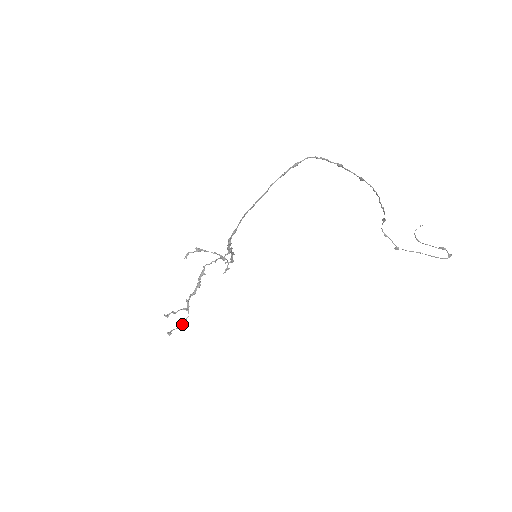
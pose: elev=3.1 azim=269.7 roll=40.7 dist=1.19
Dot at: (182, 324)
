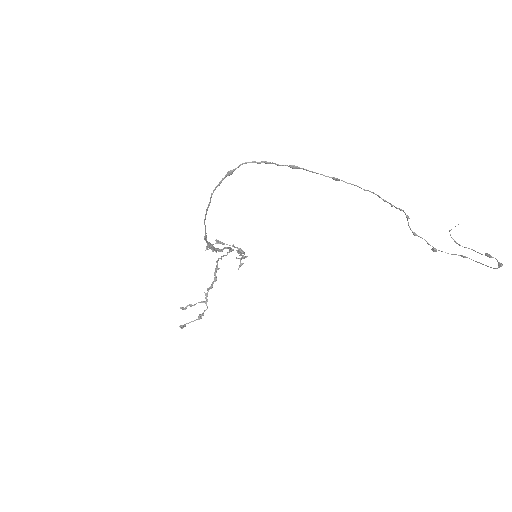
Dot at: (198, 317)
